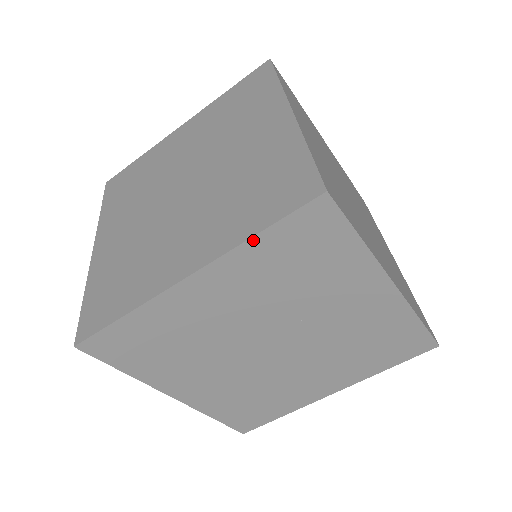
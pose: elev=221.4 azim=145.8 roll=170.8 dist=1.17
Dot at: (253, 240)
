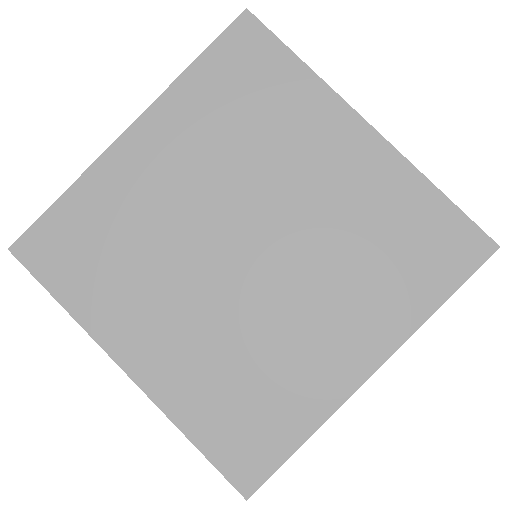
Dot at: (434, 311)
